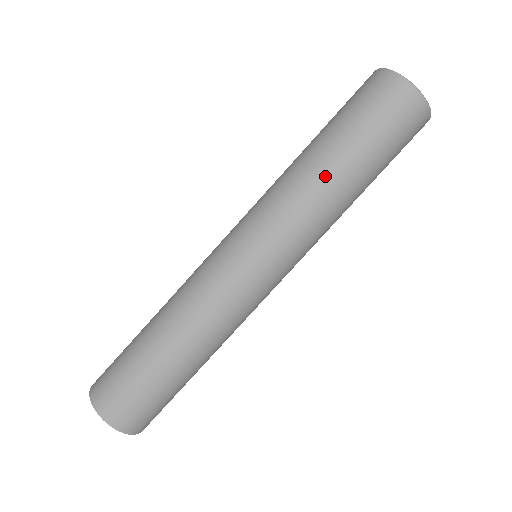
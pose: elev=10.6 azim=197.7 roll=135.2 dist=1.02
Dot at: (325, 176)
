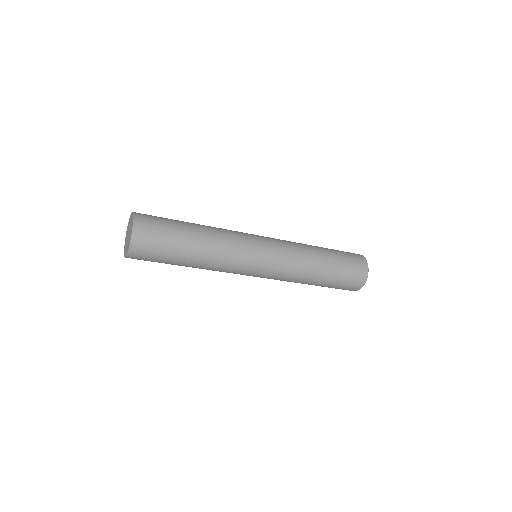
Dot at: (317, 259)
